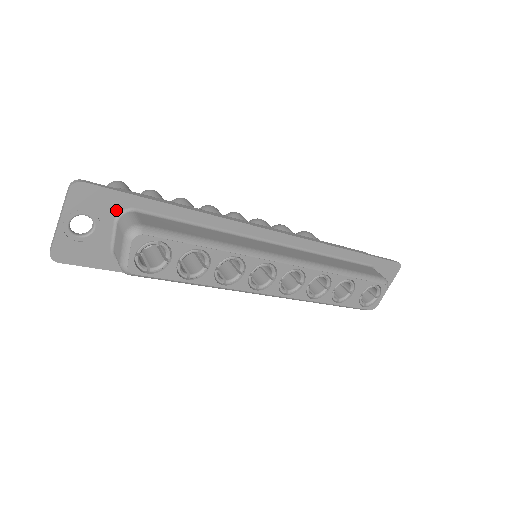
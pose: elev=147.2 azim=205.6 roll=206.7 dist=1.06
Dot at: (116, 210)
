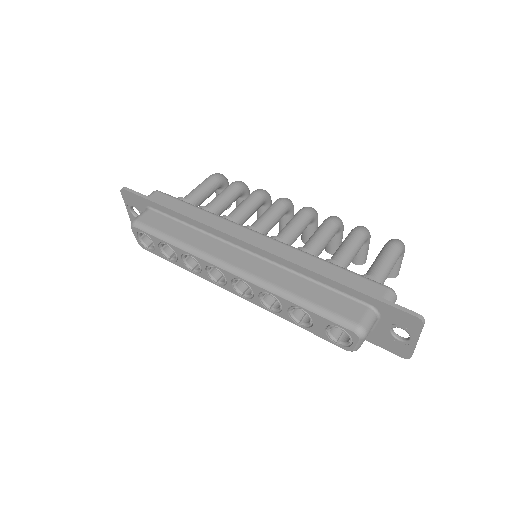
Dot at: (144, 206)
